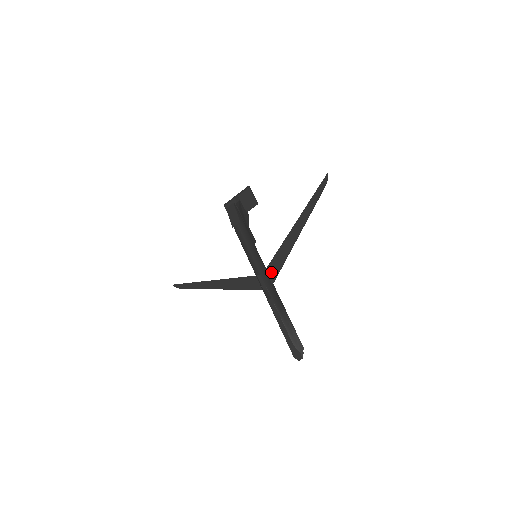
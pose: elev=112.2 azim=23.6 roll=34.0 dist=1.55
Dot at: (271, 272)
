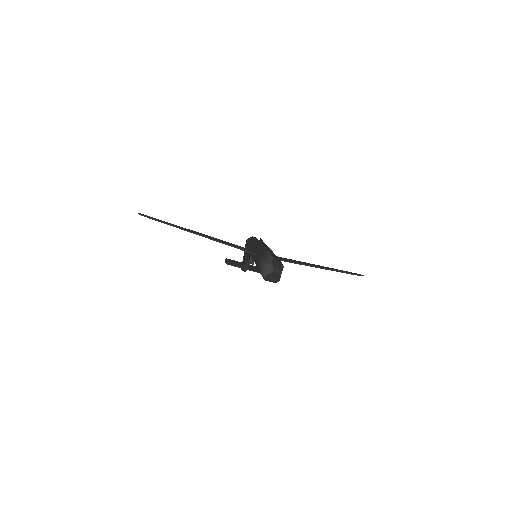
Dot at: occluded
